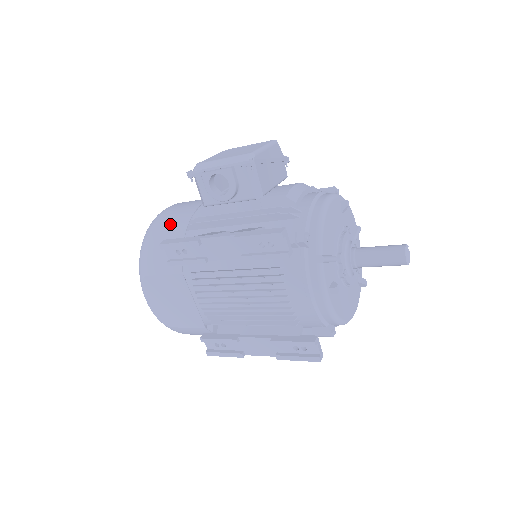
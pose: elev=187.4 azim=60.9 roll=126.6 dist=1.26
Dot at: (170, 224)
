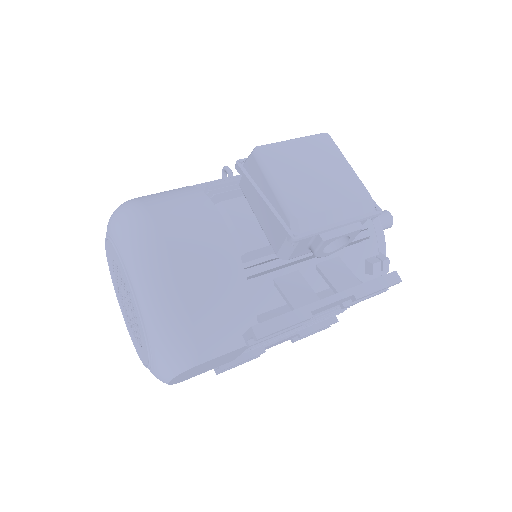
Dot at: (215, 289)
